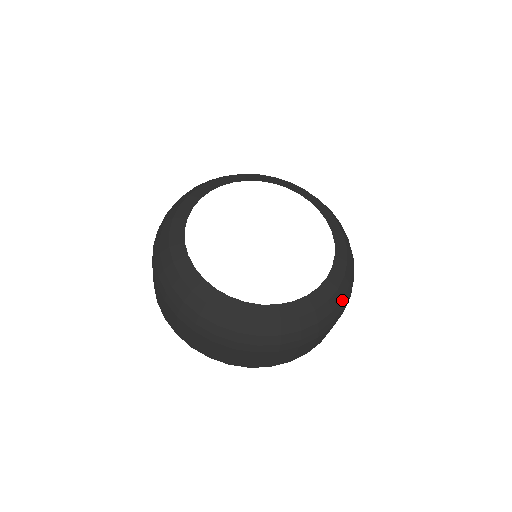
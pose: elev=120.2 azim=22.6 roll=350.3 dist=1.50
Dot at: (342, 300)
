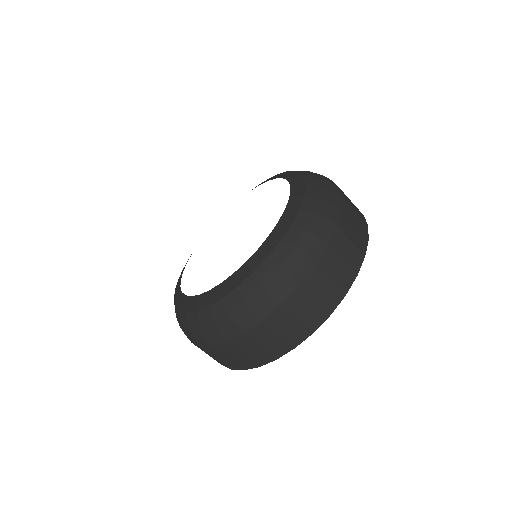
Dot at: (320, 200)
